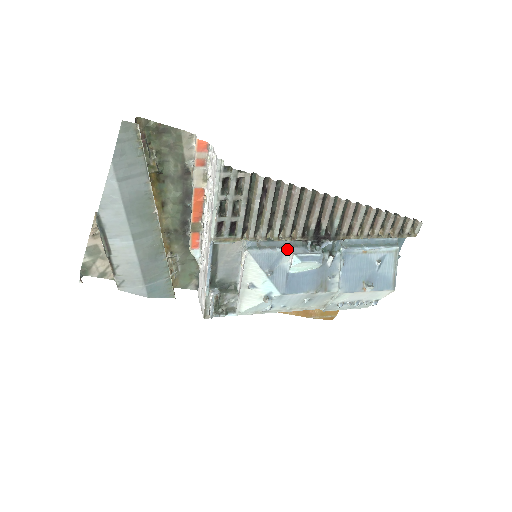
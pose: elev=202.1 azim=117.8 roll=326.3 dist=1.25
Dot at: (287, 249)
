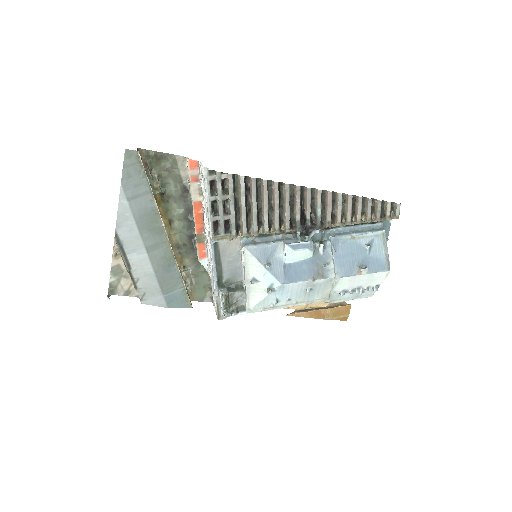
Dot at: (280, 242)
